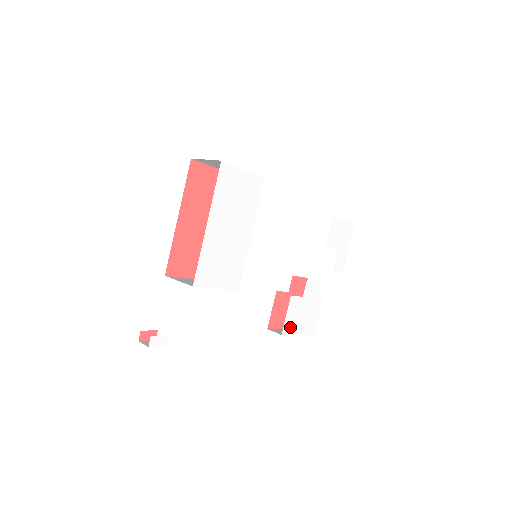
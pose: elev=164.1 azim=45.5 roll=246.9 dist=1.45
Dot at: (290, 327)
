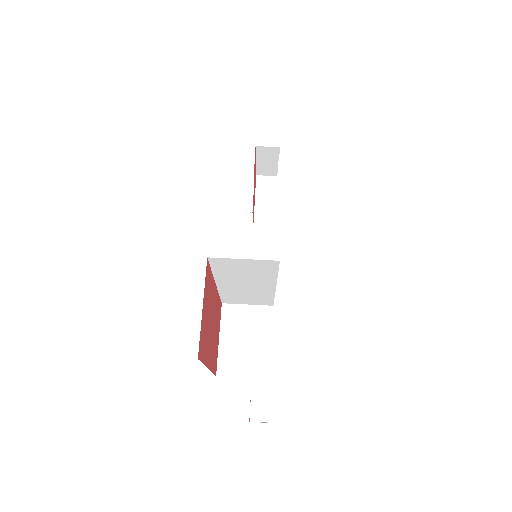
Dot at: occluded
